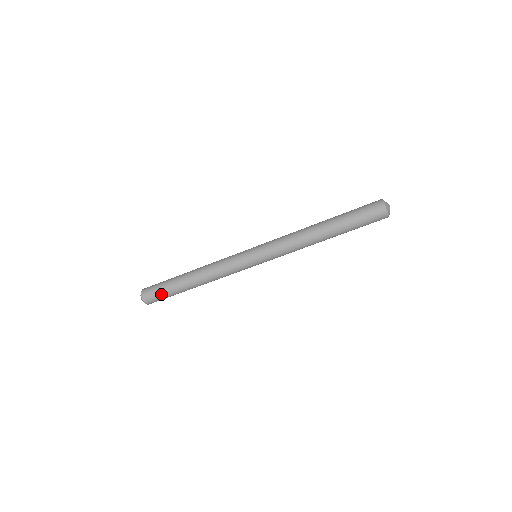
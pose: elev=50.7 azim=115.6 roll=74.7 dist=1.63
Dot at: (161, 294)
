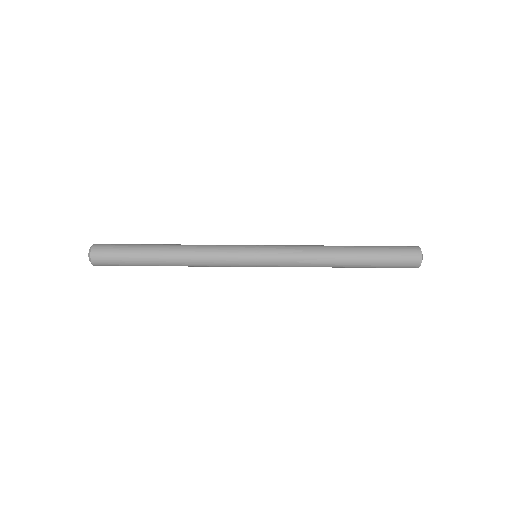
Dot at: (119, 253)
